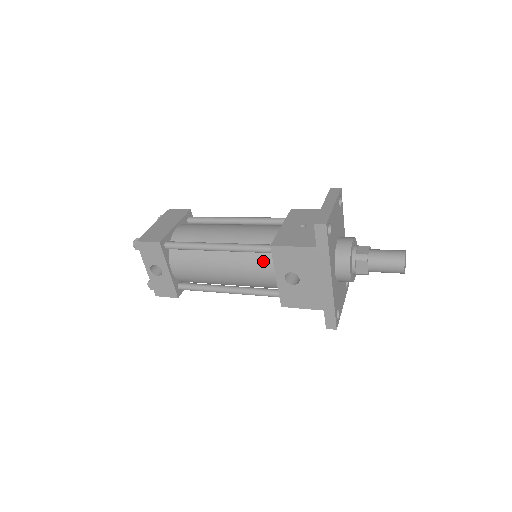
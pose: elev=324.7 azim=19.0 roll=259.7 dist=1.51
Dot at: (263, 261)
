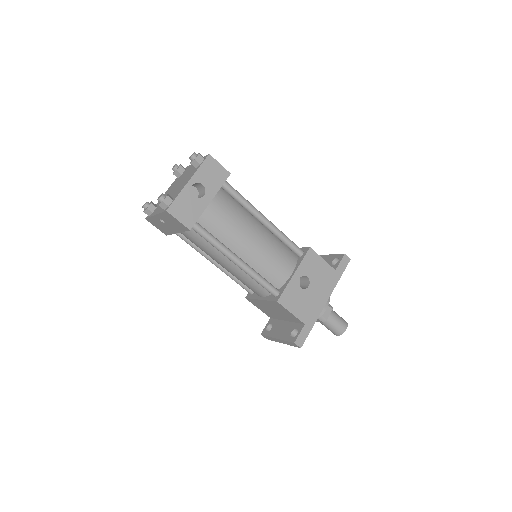
Dot at: (289, 256)
